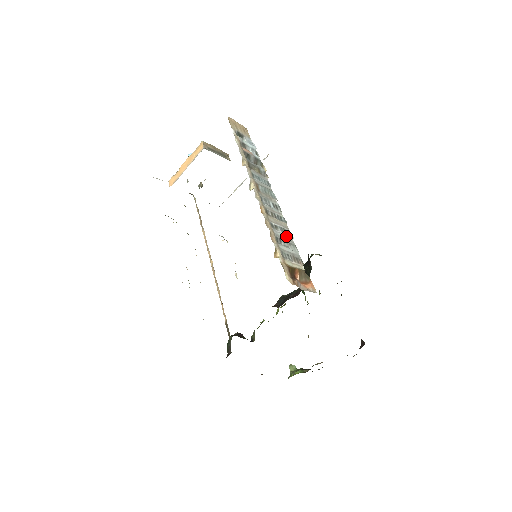
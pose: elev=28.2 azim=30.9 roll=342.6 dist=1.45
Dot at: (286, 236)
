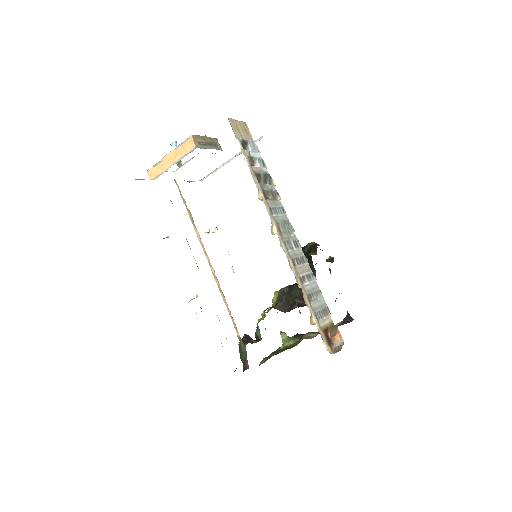
Dot at: (312, 284)
